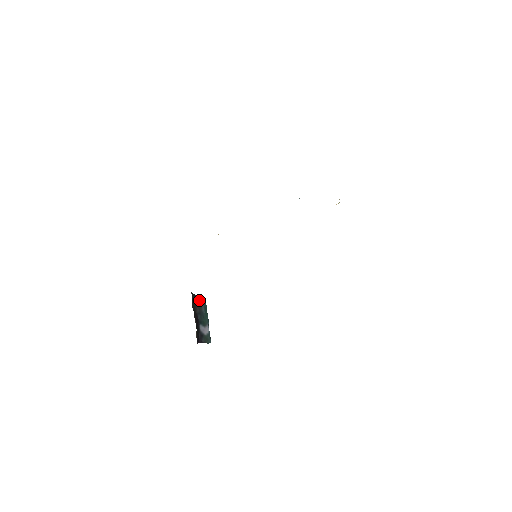
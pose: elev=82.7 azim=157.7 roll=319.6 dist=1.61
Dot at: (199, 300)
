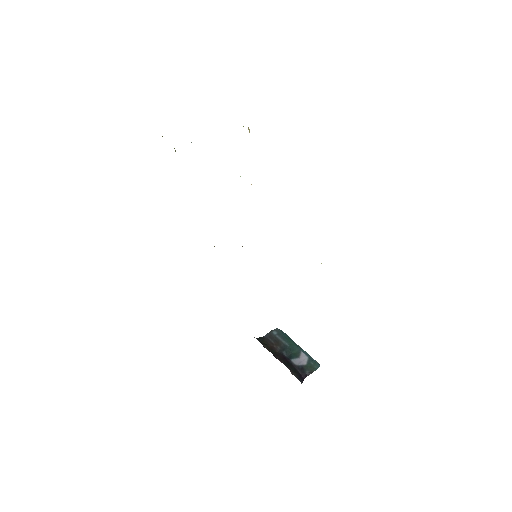
Dot at: (272, 337)
